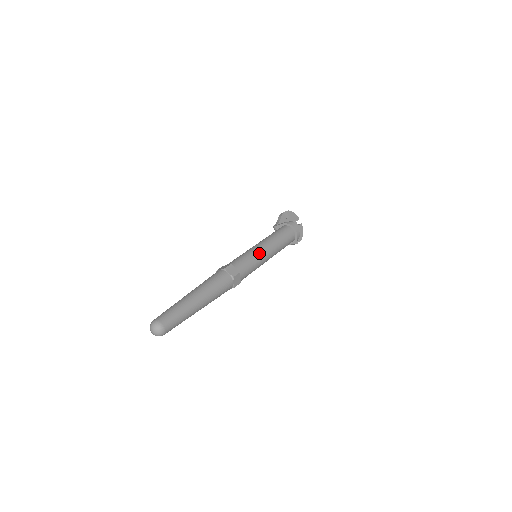
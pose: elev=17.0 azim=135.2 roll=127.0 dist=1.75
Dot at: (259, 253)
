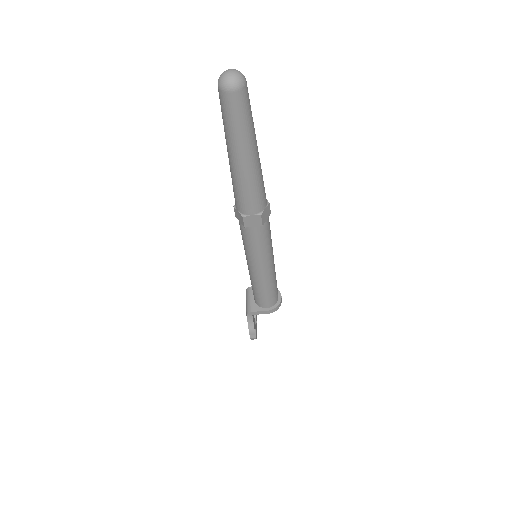
Dot at: occluded
